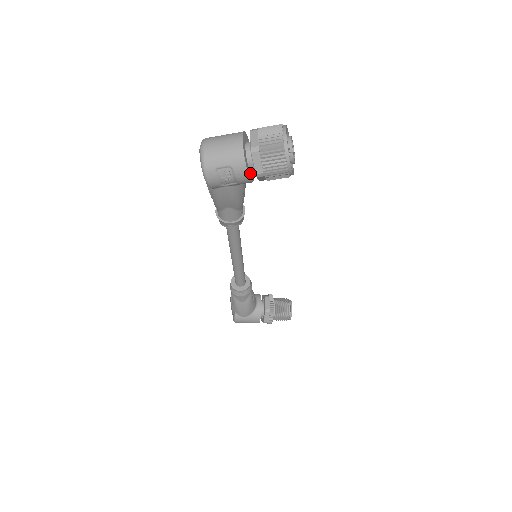
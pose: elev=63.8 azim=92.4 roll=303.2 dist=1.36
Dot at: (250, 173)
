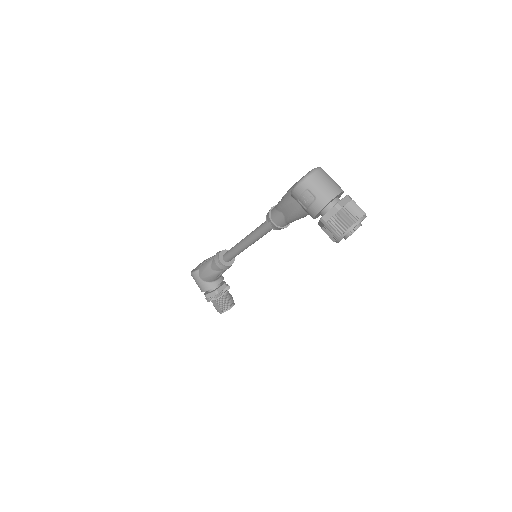
Dot at: (319, 214)
